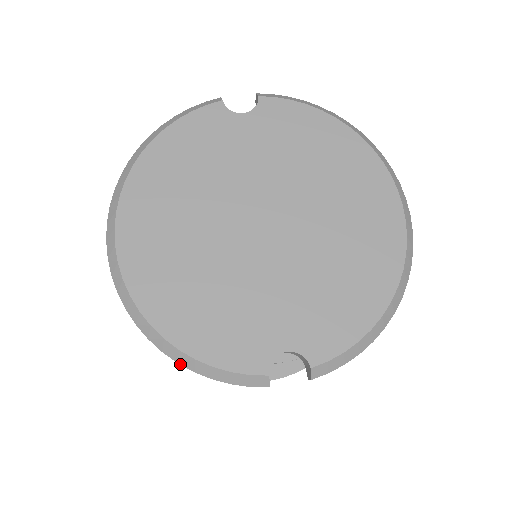
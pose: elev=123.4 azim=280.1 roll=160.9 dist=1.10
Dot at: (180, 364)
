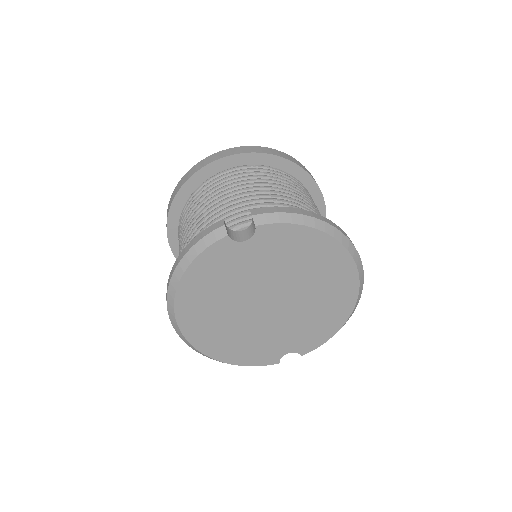
Dot at: occluded
